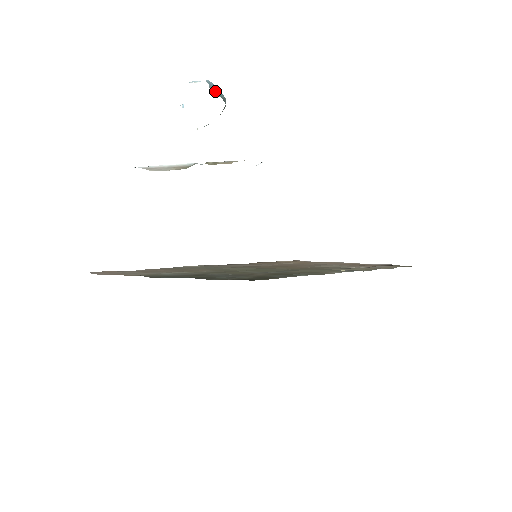
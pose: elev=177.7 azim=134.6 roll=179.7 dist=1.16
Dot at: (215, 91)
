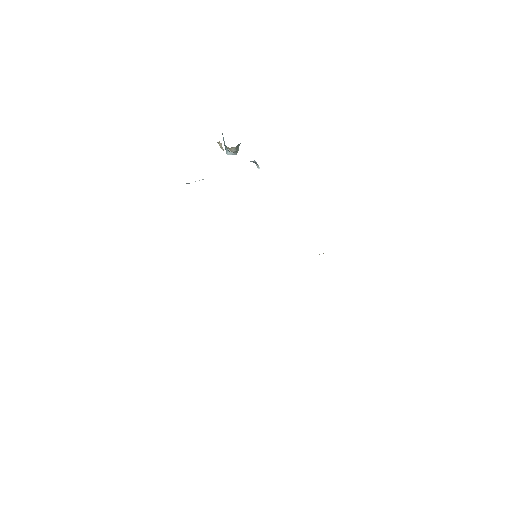
Dot at: occluded
